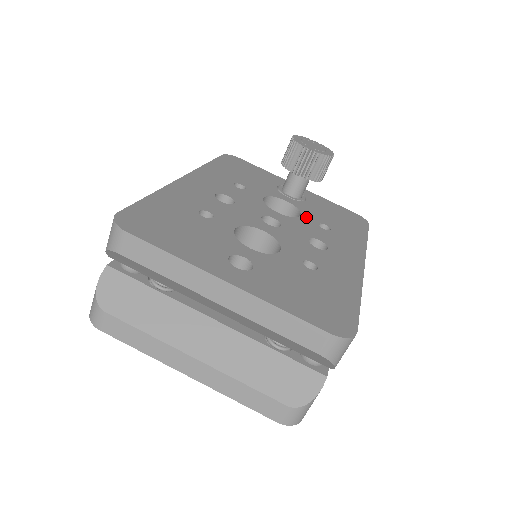
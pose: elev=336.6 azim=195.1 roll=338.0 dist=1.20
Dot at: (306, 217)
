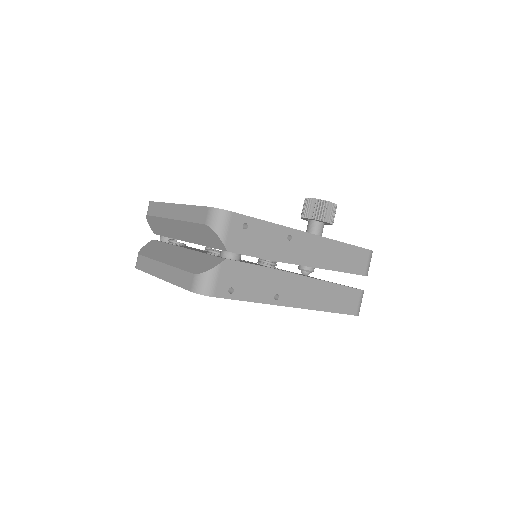
Dot at: occluded
